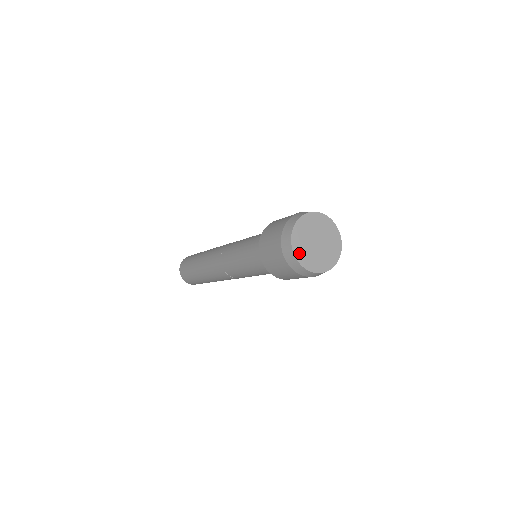
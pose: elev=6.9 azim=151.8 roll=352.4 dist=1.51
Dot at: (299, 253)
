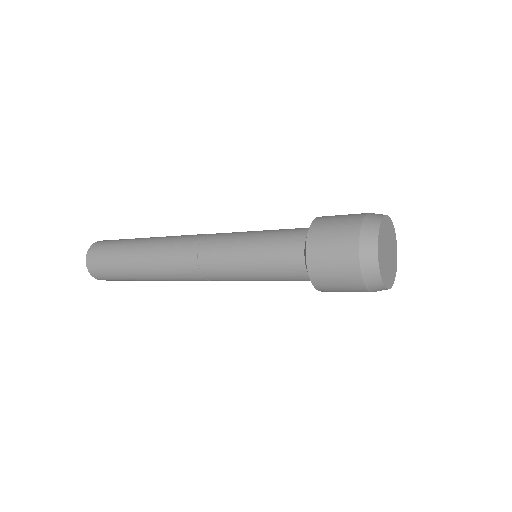
Dot at: (381, 236)
